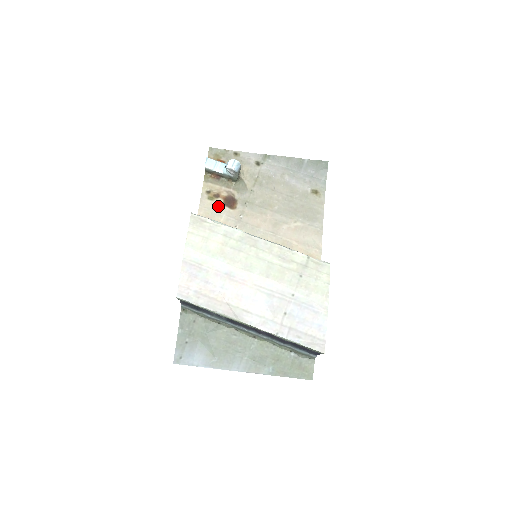
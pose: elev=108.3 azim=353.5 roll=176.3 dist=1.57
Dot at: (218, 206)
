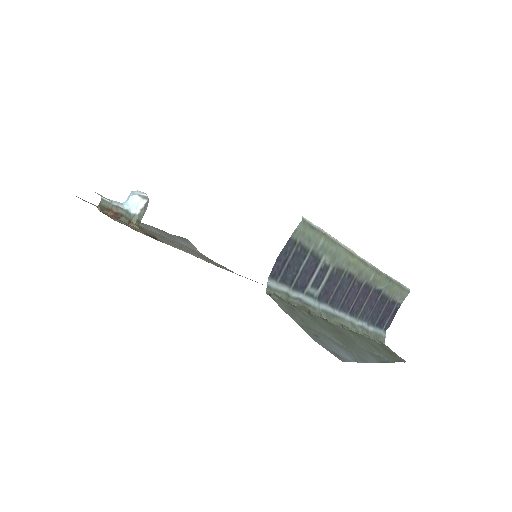
Dot at: occluded
